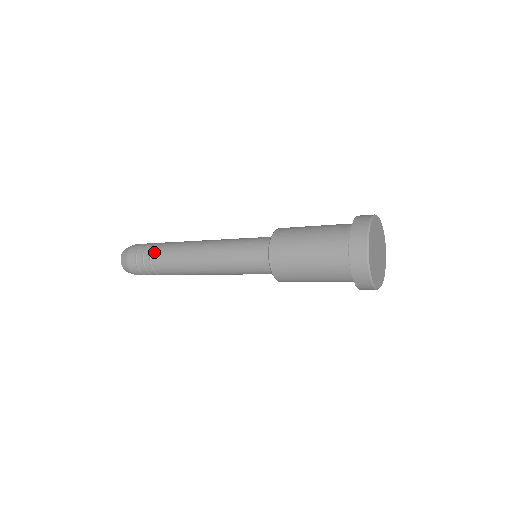
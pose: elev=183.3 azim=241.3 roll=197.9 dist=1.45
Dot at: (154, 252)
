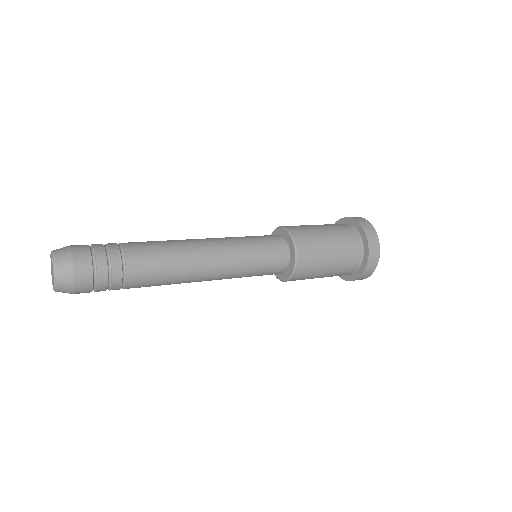
Dot at: (130, 282)
